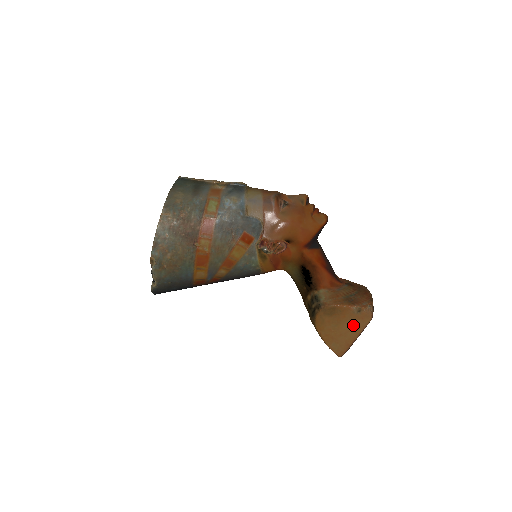
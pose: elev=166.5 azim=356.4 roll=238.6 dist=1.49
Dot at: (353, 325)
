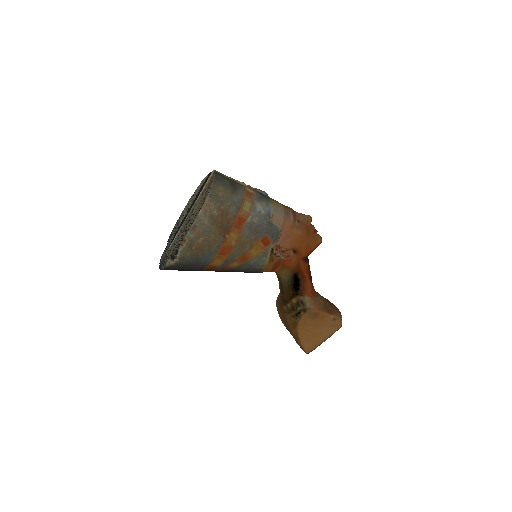
Dot at: (326, 330)
